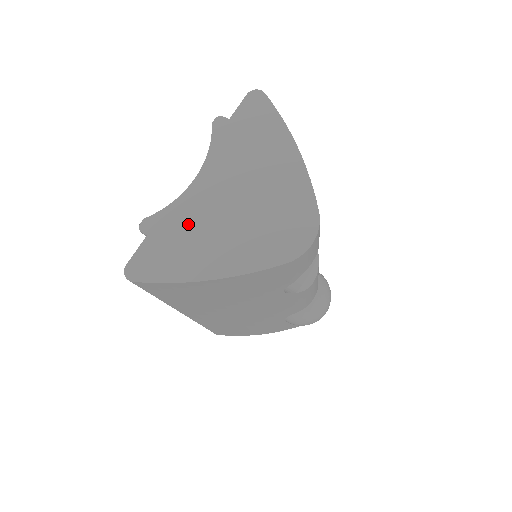
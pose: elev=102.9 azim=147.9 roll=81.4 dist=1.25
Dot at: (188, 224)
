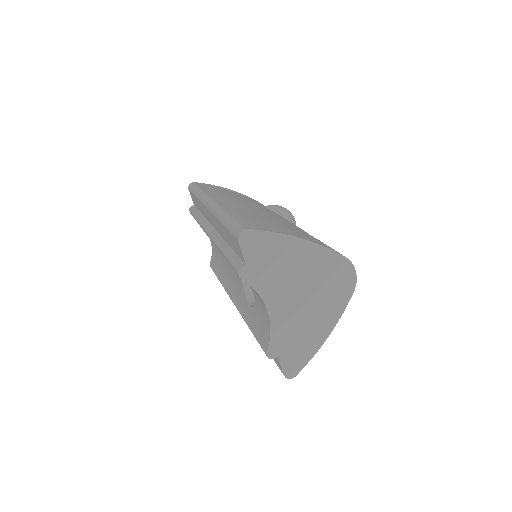
Dot at: (291, 331)
